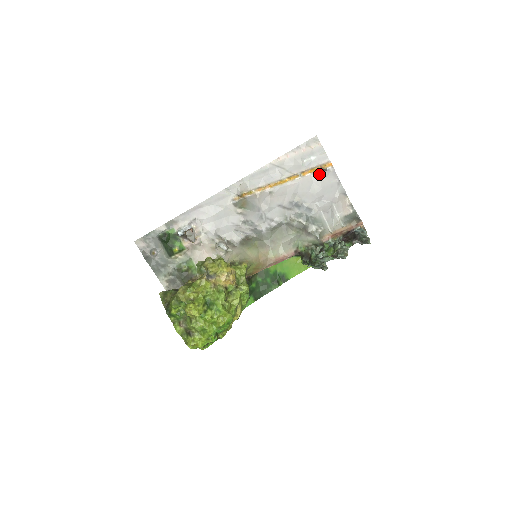
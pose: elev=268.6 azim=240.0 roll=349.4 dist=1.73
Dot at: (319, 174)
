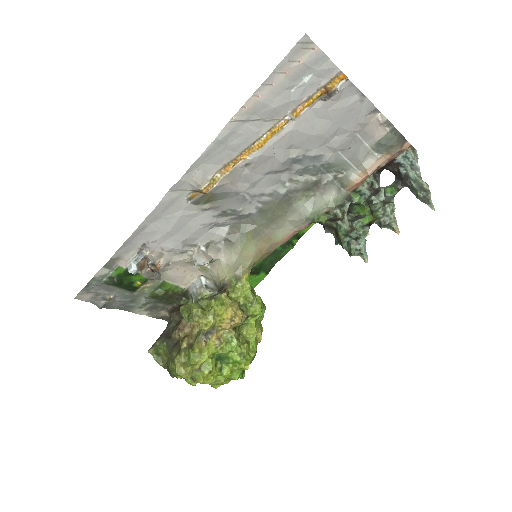
Dot at: (324, 102)
